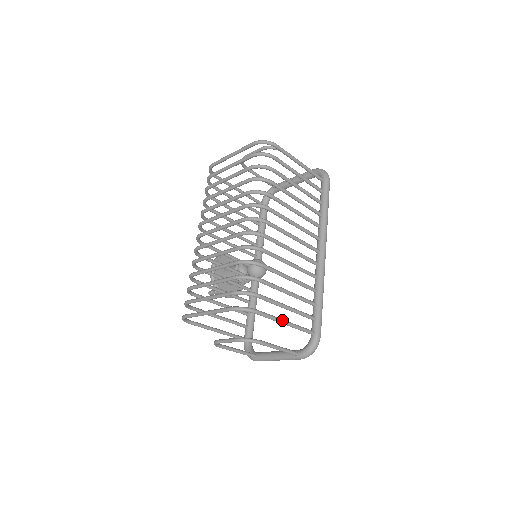
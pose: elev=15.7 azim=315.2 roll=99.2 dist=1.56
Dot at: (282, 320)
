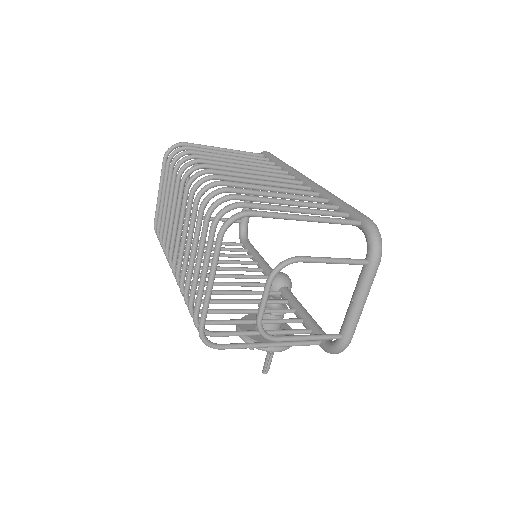
Dot at: (297, 215)
